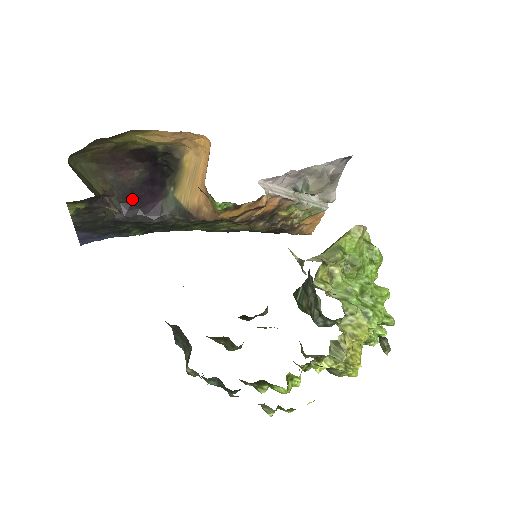
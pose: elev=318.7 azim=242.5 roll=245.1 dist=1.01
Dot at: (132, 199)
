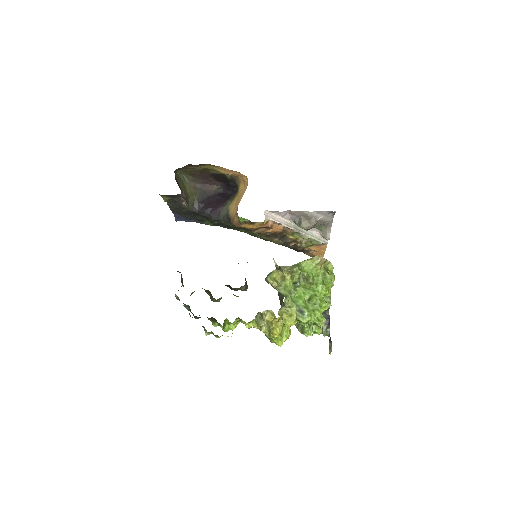
Dot at: (206, 202)
